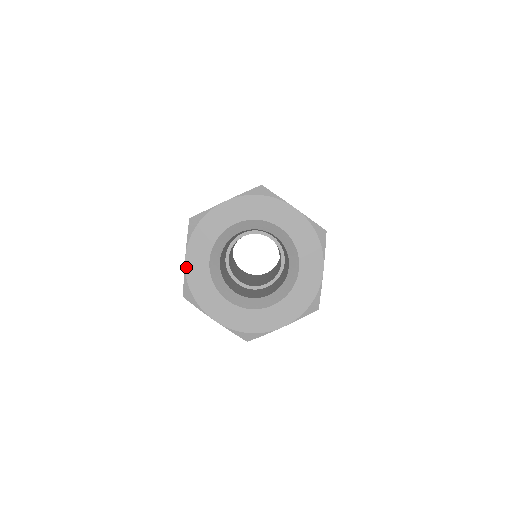
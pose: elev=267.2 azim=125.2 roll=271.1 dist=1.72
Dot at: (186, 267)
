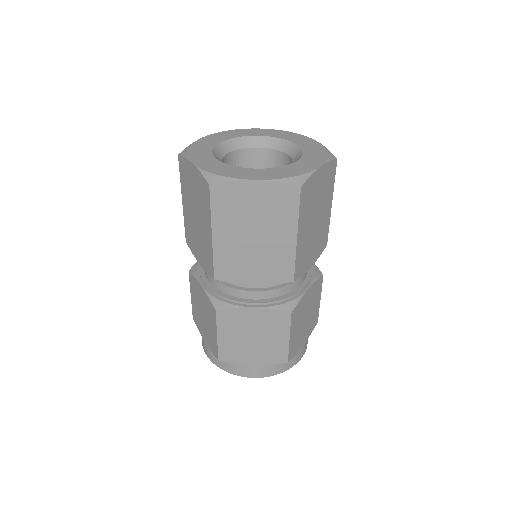
Dot at: (197, 166)
